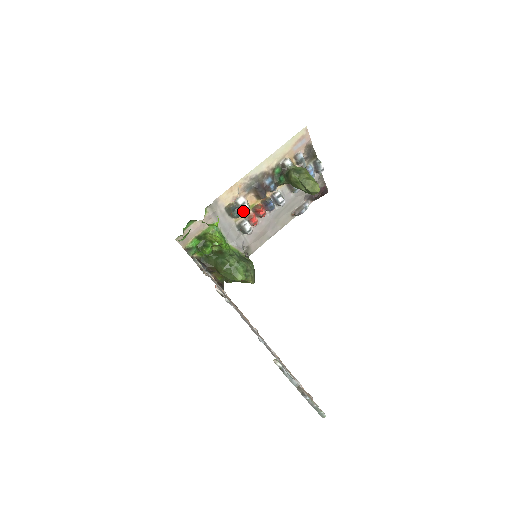
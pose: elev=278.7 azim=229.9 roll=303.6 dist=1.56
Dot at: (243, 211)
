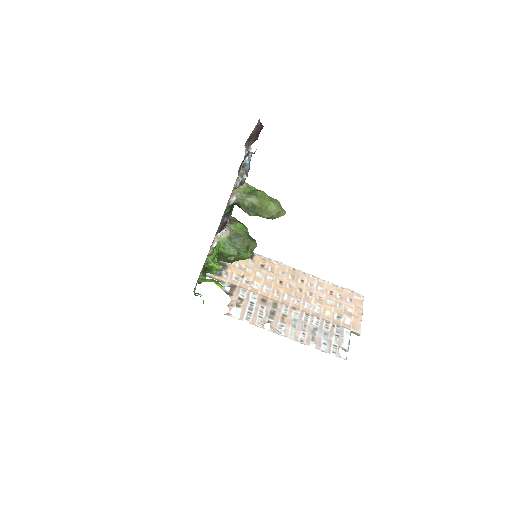
Dot at: occluded
